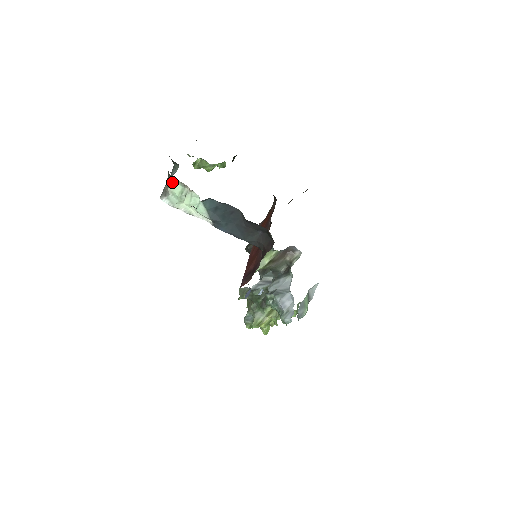
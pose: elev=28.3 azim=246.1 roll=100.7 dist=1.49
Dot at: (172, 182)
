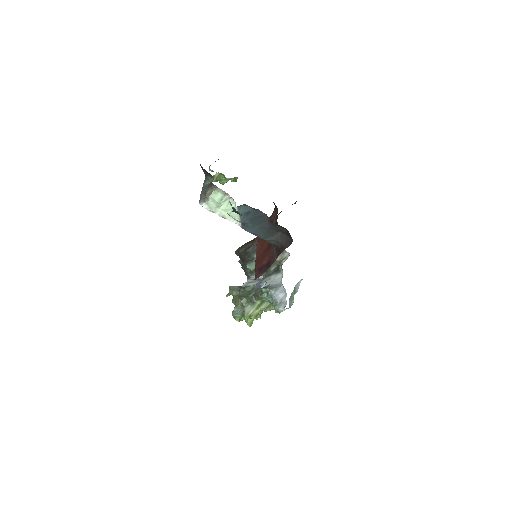
Dot at: (214, 190)
